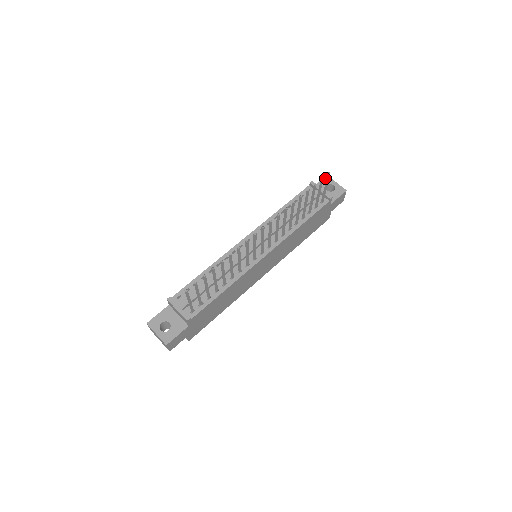
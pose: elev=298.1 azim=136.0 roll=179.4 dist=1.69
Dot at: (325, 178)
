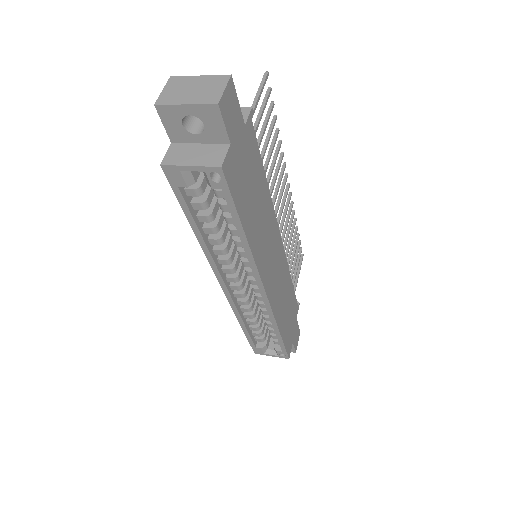
Dot at: occluded
